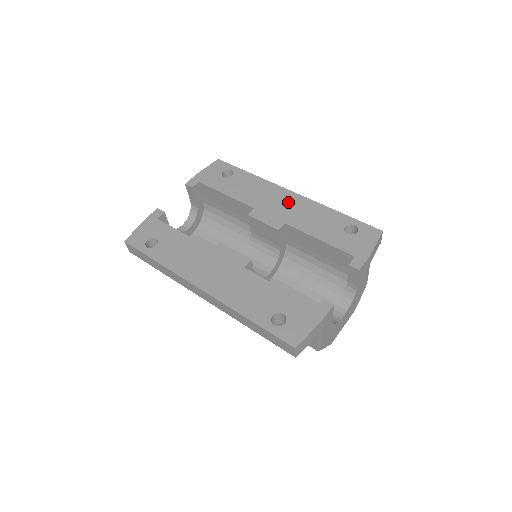
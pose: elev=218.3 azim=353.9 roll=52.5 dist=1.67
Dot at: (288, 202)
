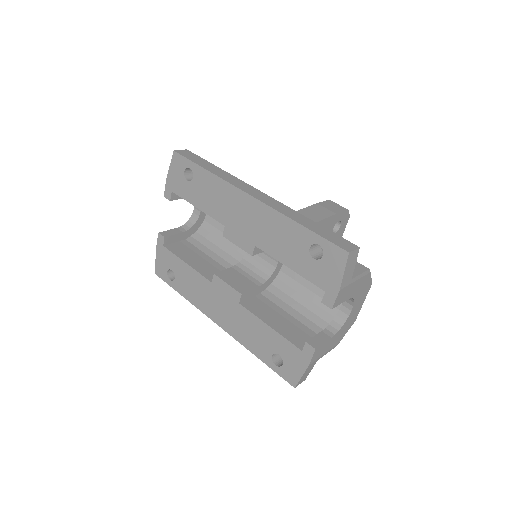
Dot at: (250, 214)
